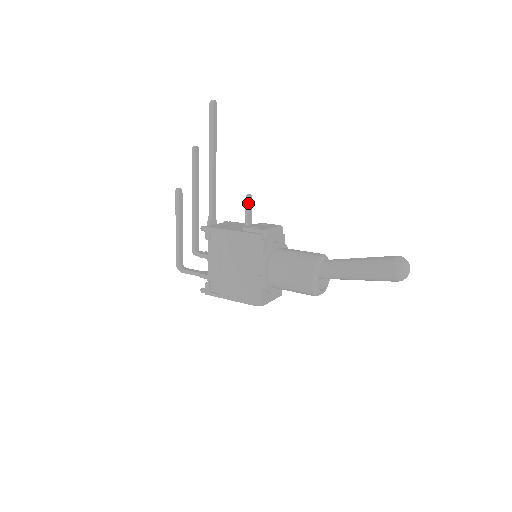
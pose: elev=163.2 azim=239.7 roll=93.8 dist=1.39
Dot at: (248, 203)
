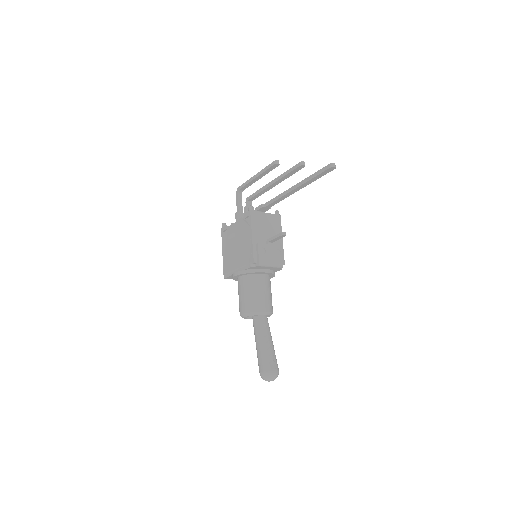
Dot at: (278, 236)
